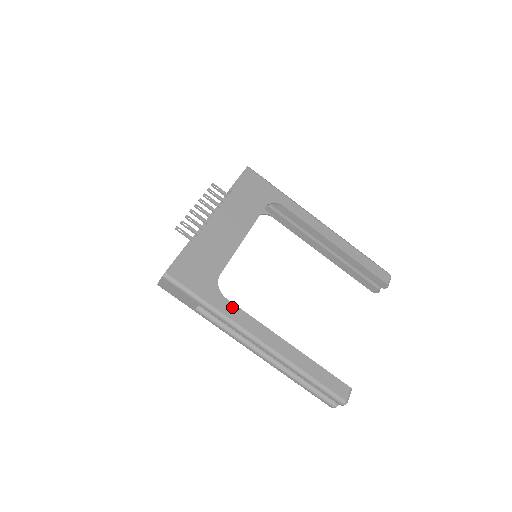
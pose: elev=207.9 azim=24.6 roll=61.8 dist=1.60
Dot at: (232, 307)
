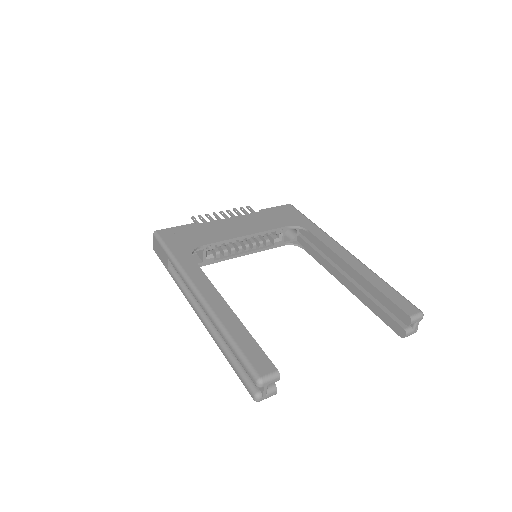
Dot at: (193, 265)
